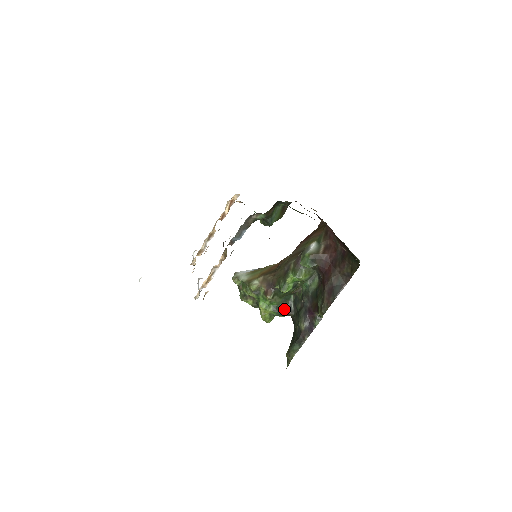
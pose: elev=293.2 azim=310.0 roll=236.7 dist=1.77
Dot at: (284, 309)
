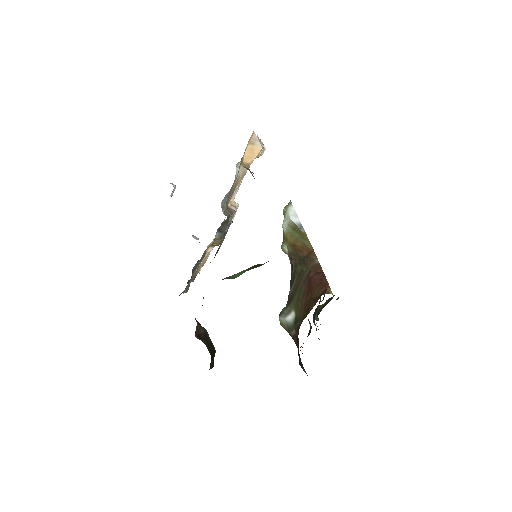
Dot at: occluded
